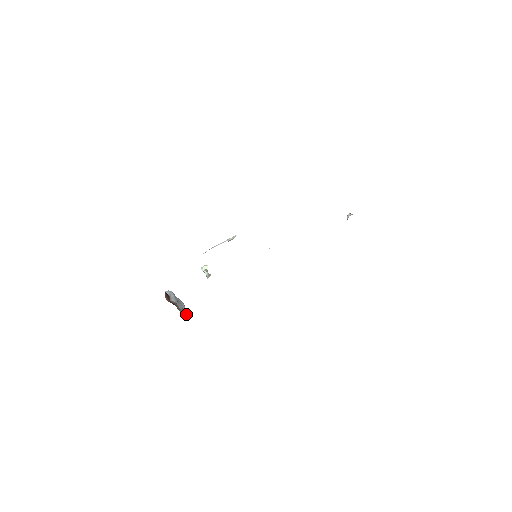
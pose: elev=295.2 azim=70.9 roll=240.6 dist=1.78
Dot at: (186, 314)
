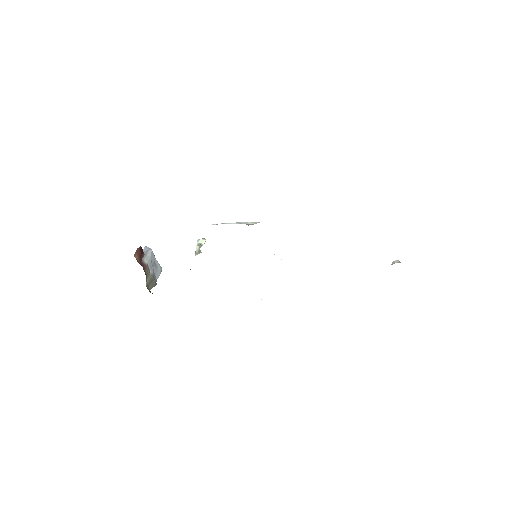
Dot at: (155, 282)
